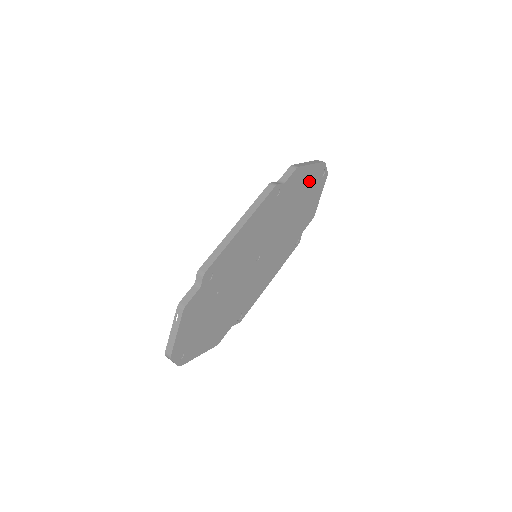
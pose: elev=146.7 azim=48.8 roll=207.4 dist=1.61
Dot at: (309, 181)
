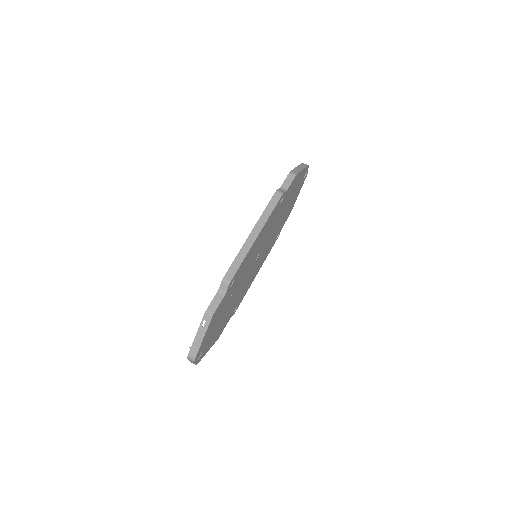
Dot at: (297, 184)
